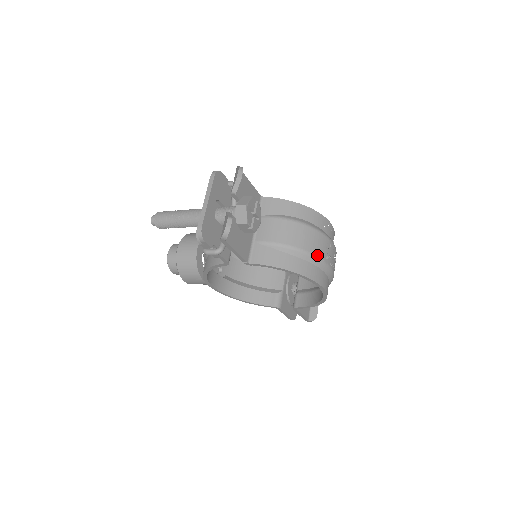
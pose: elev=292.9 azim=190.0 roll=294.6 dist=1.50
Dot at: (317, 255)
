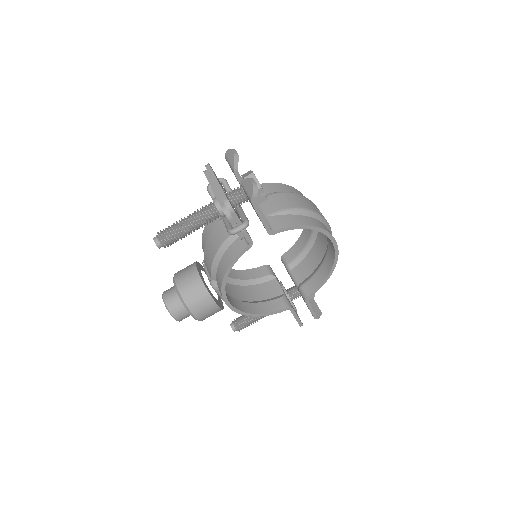
Dot at: (319, 213)
